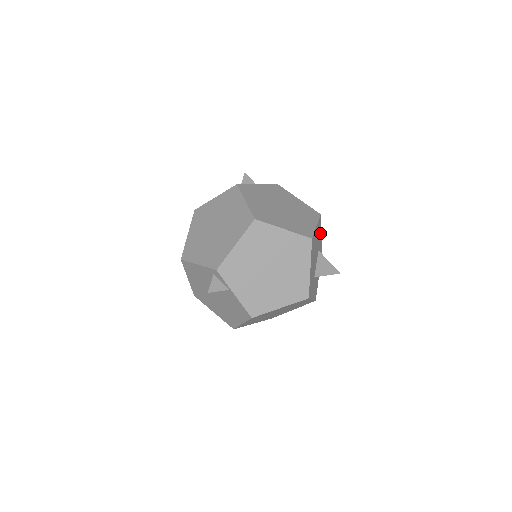
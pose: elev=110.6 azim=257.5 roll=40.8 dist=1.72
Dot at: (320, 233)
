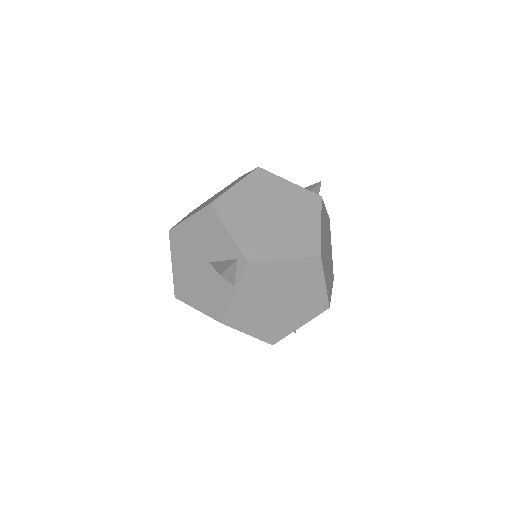
Dot at: occluded
